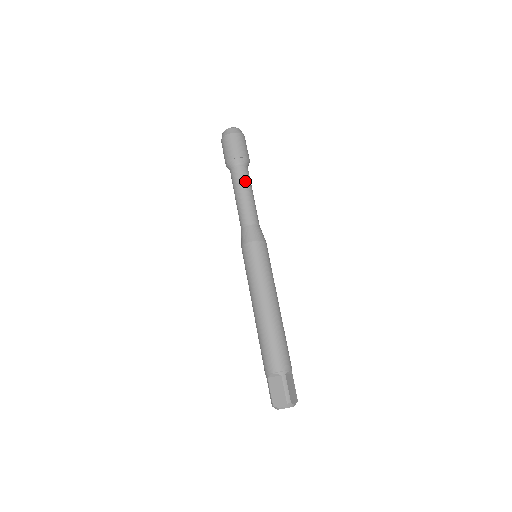
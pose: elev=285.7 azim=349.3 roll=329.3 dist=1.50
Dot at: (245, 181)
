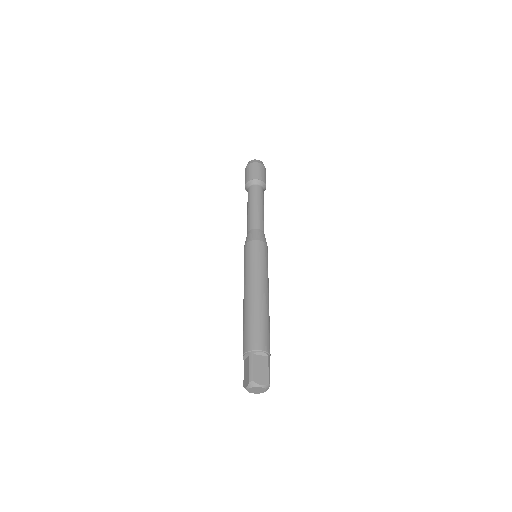
Dot at: (253, 197)
